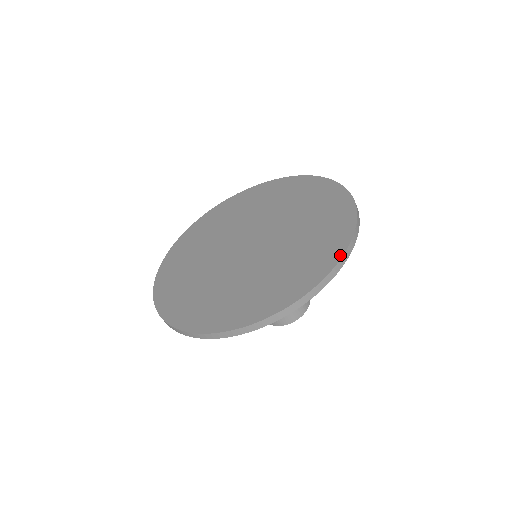
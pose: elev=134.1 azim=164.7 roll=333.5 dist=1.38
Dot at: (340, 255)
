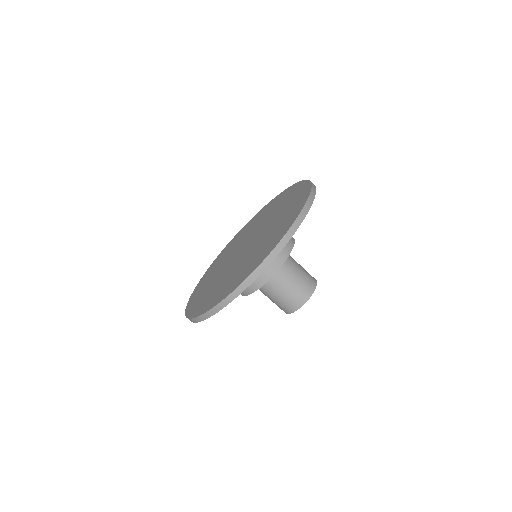
Dot at: (310, 184)
